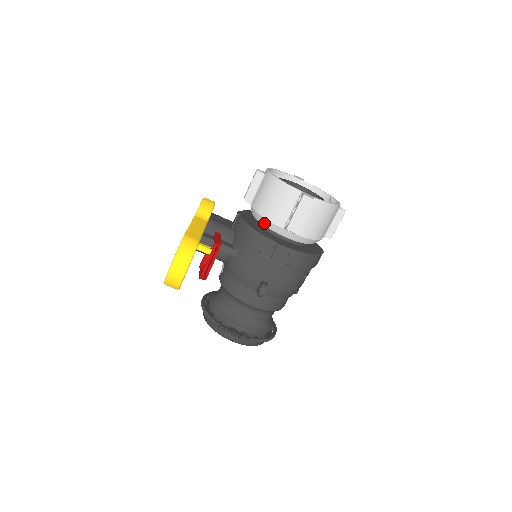
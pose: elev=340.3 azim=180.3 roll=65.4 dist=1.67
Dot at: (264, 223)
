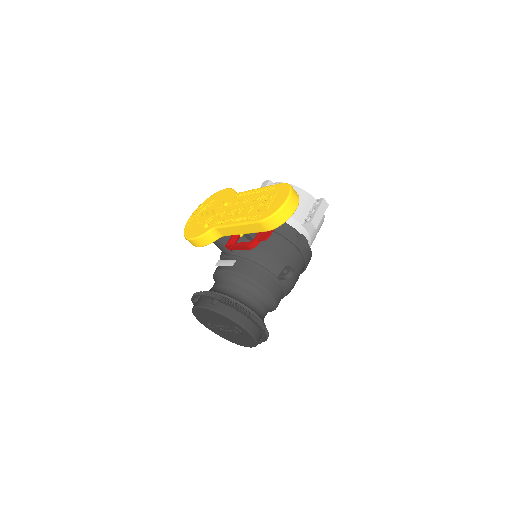
Dot at: occluded
